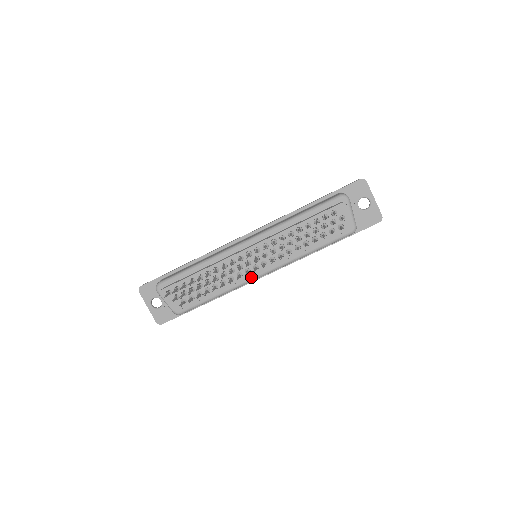
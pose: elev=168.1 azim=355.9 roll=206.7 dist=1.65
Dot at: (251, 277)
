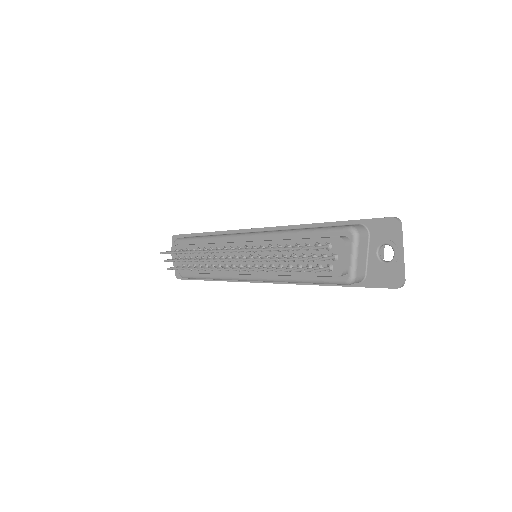
Dot at: (238, 275)
